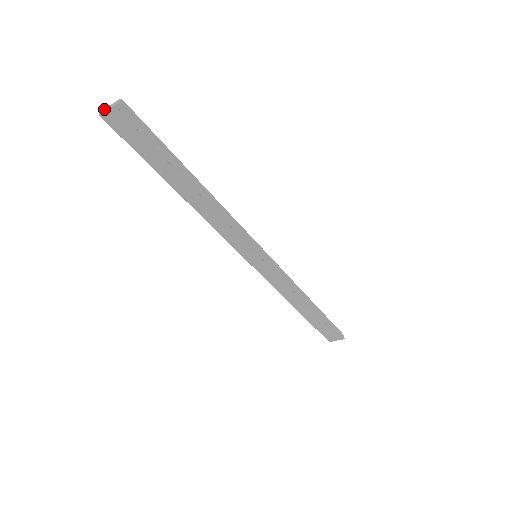
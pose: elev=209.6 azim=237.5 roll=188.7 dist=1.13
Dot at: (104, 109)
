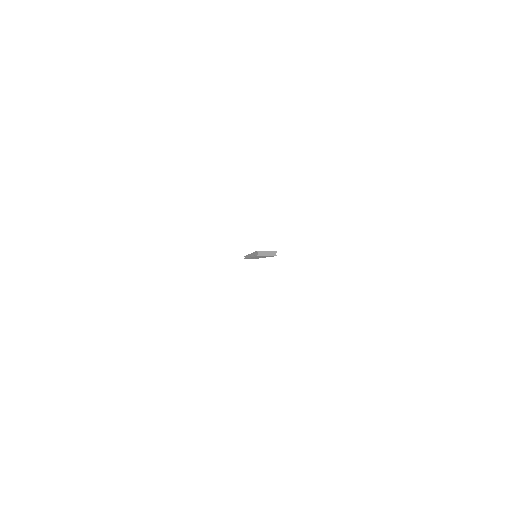
Dot at: (261, 252)
